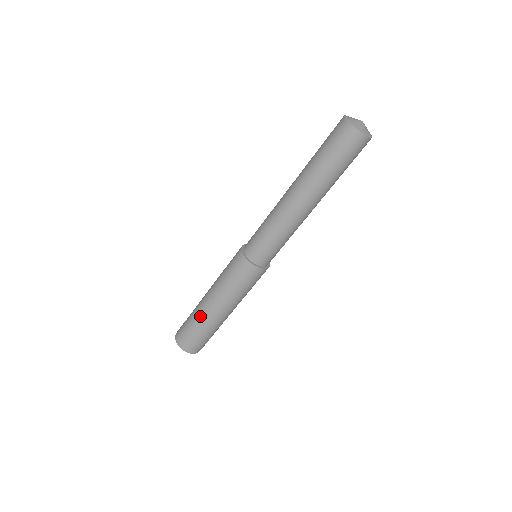
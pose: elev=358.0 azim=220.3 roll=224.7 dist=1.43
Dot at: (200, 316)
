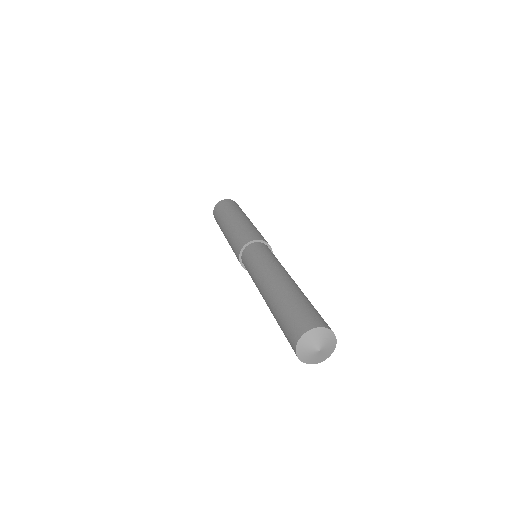
Dot at: occluded
